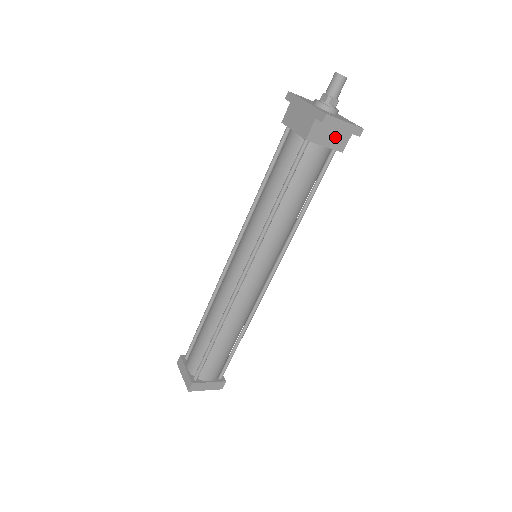
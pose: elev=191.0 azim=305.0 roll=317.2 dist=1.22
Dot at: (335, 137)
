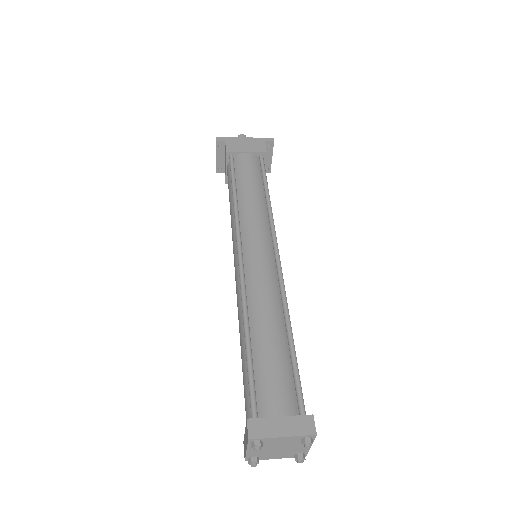
Dot at: occluded
